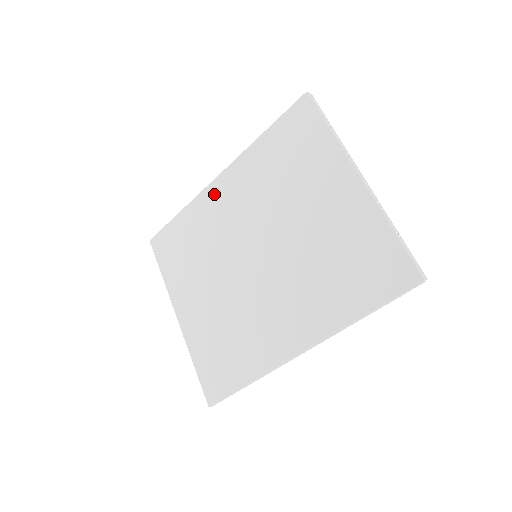
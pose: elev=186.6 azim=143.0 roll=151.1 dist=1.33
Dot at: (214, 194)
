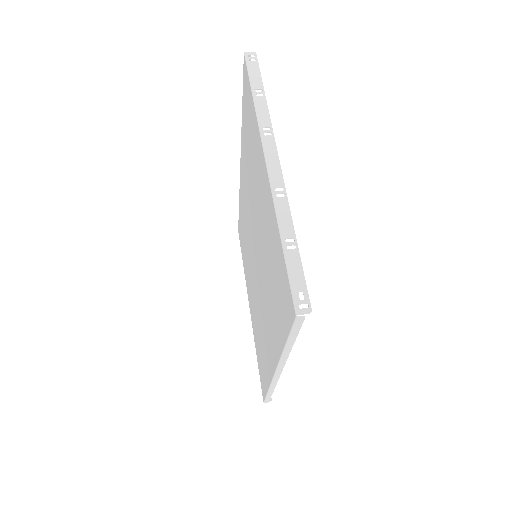
Dot at: (241, 185)
